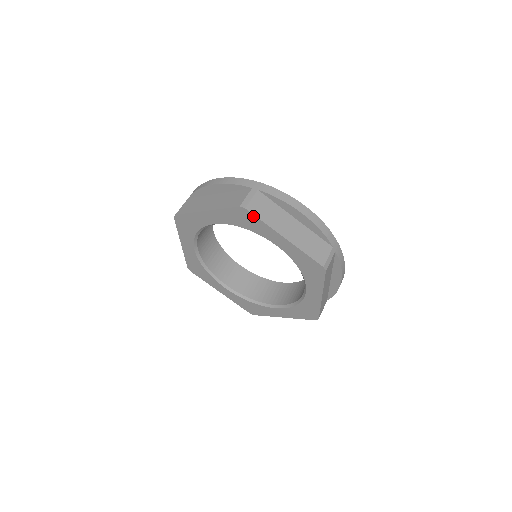
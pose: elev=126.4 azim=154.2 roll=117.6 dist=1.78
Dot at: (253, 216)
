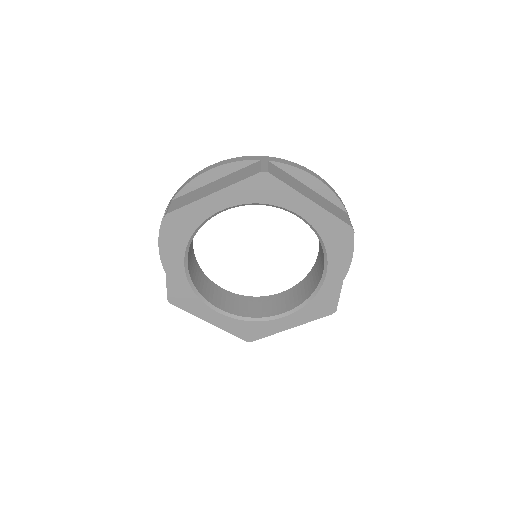
Dot at: (276, 181)
